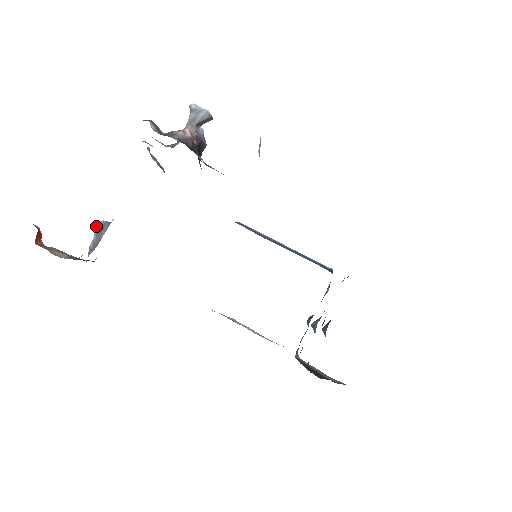
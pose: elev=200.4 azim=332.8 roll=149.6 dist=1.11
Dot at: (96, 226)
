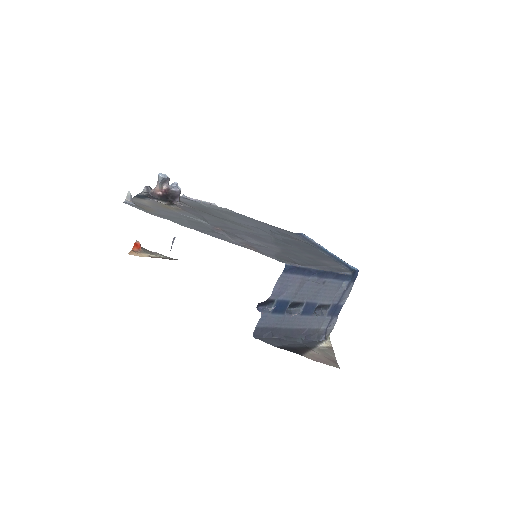
Dot at: (172, 241)
